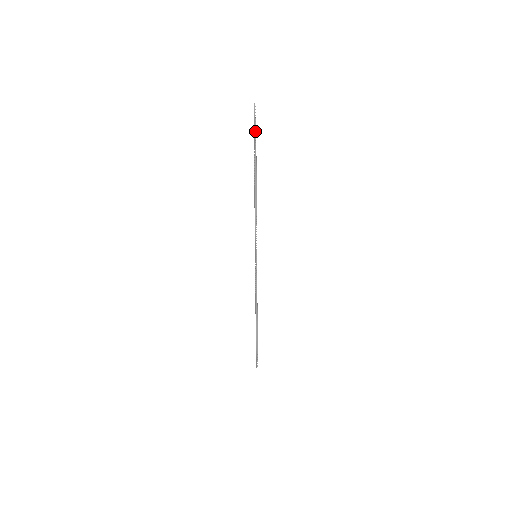
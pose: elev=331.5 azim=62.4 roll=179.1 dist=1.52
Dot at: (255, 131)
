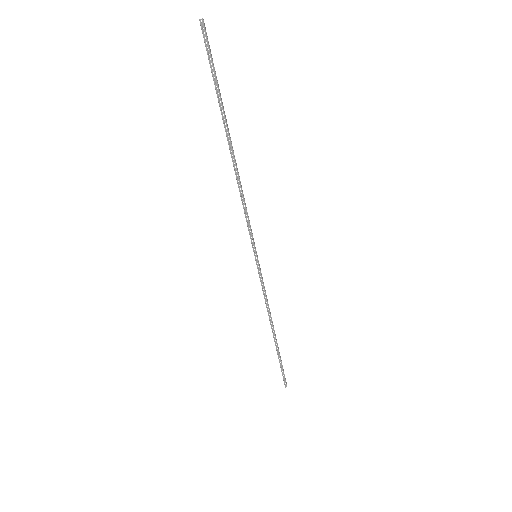
Dot at: (211, 68)
